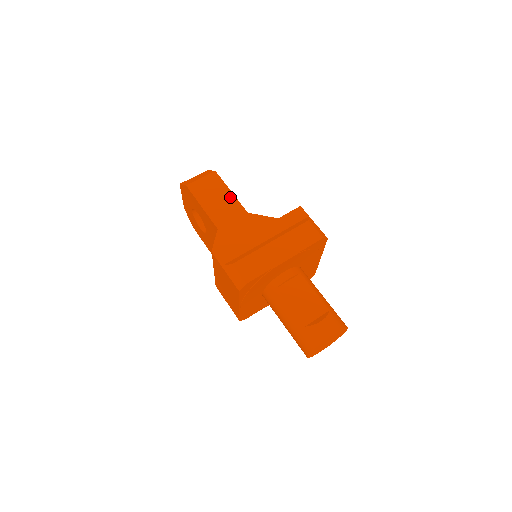
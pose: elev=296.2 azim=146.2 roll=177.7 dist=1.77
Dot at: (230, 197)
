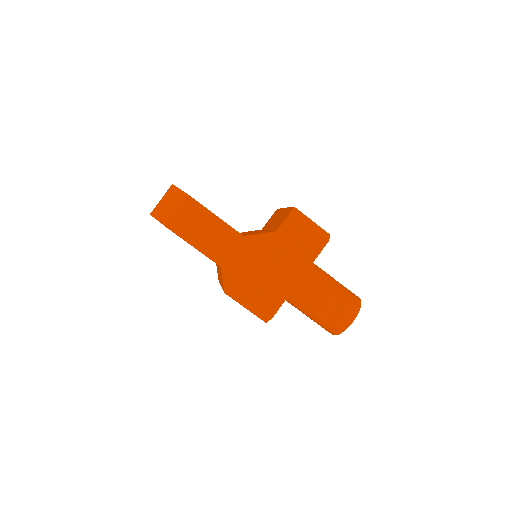
Dot at: (218, 224)
